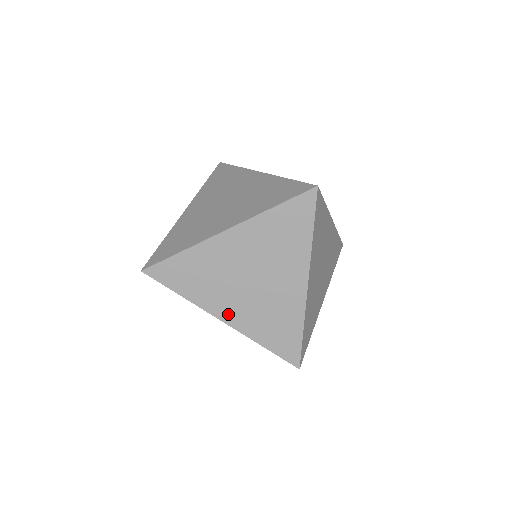
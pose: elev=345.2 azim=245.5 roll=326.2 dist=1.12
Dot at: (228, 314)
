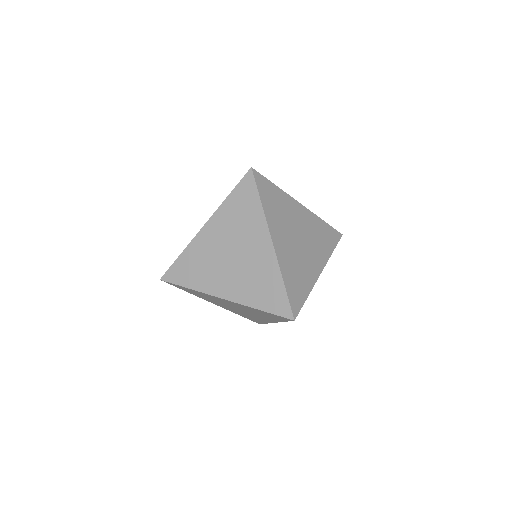
Dot at: (218, 305)
